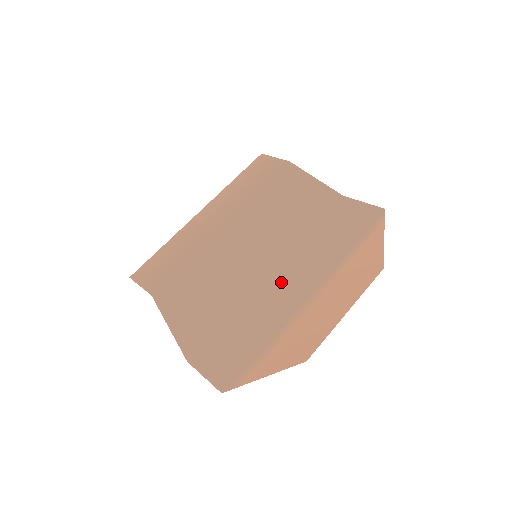
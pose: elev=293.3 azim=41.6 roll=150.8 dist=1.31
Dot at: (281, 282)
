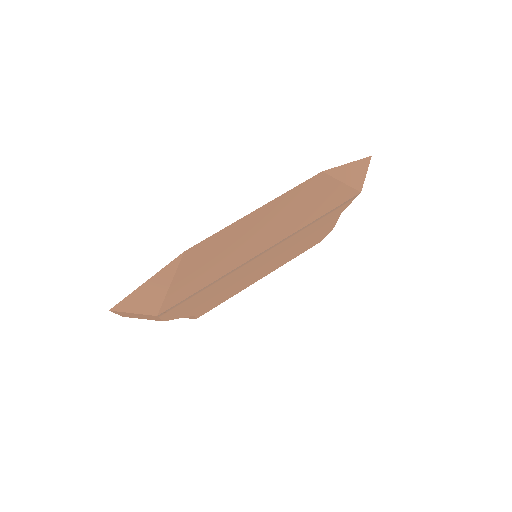
Dot at: occluded
